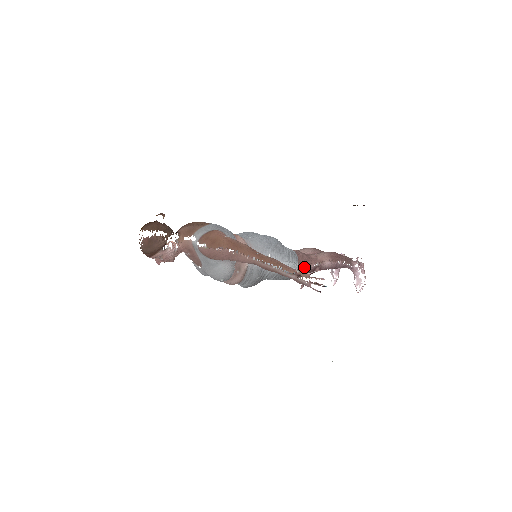
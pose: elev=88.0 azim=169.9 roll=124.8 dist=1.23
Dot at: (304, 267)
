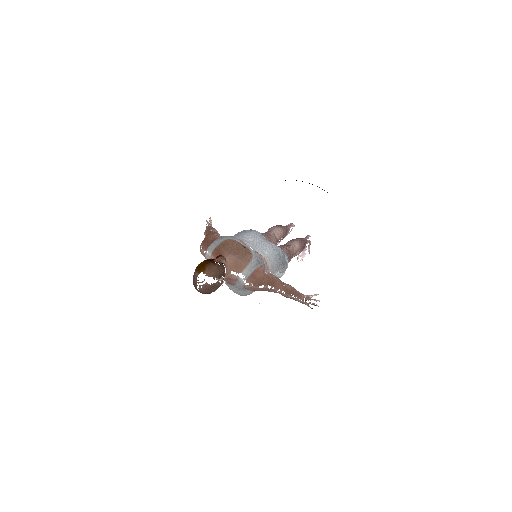
Dot at: occluded
